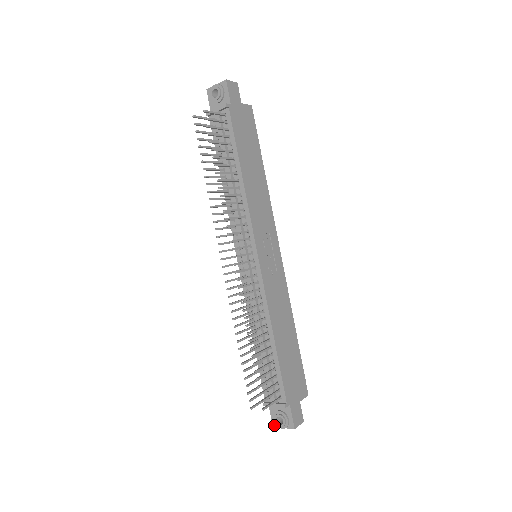
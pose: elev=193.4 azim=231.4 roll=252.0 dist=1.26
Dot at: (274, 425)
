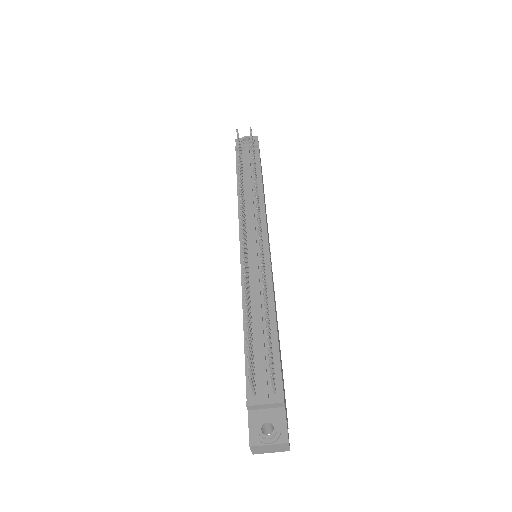
Dot at: (252, 443)
